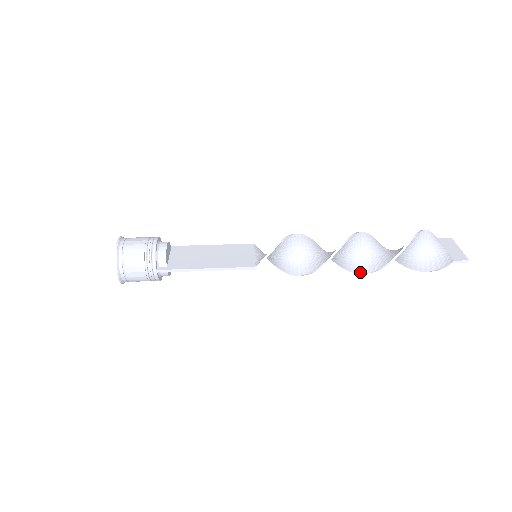
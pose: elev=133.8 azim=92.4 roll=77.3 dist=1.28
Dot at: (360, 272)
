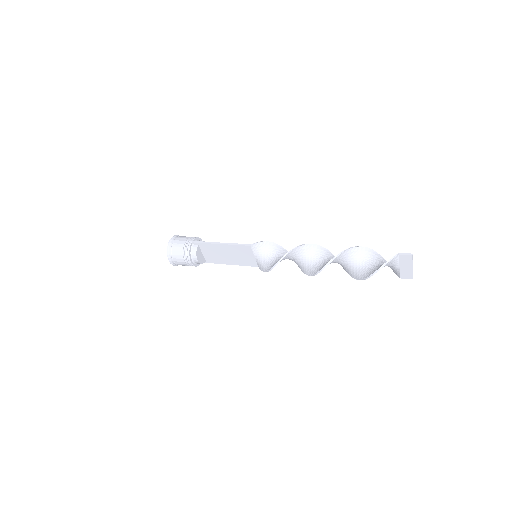
Dot at: (325, 265)
